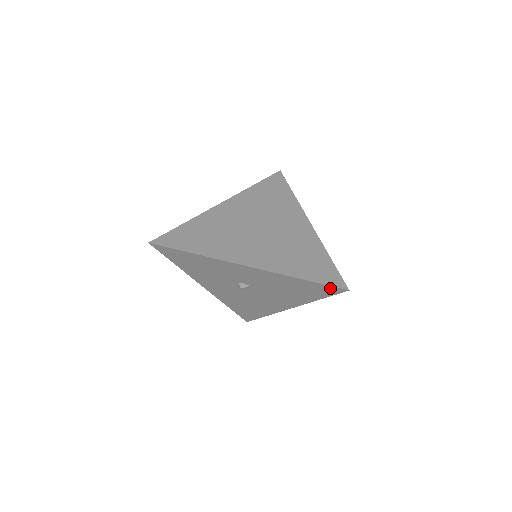
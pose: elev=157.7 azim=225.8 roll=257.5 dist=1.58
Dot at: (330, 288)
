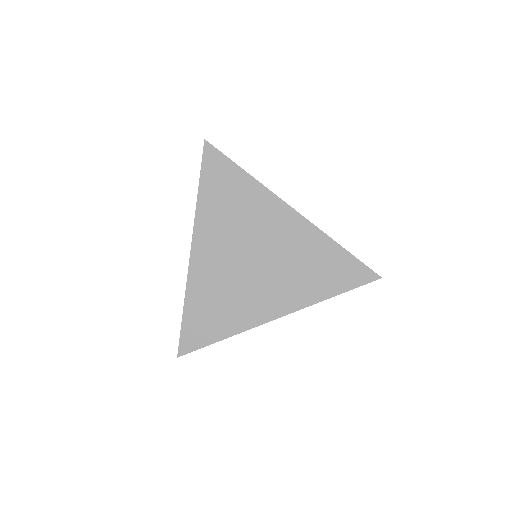
Dot at: (362, 282)
